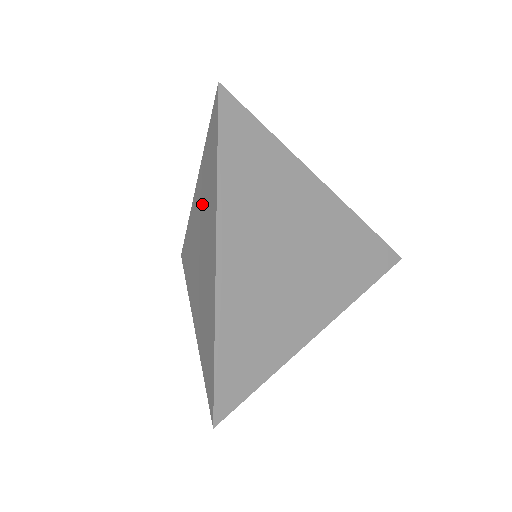
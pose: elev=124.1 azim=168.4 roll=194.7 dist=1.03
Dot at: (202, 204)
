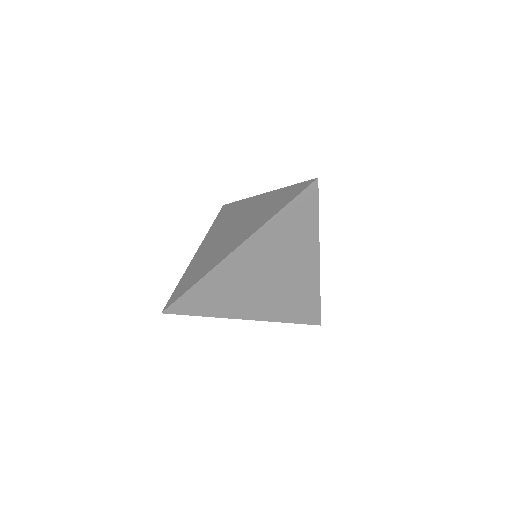
Dot at: (257, 210)
